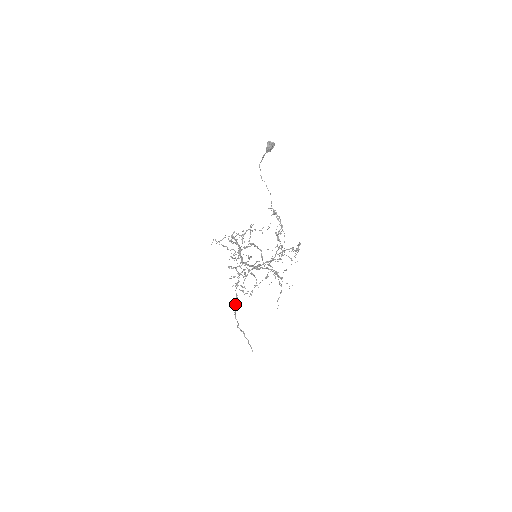
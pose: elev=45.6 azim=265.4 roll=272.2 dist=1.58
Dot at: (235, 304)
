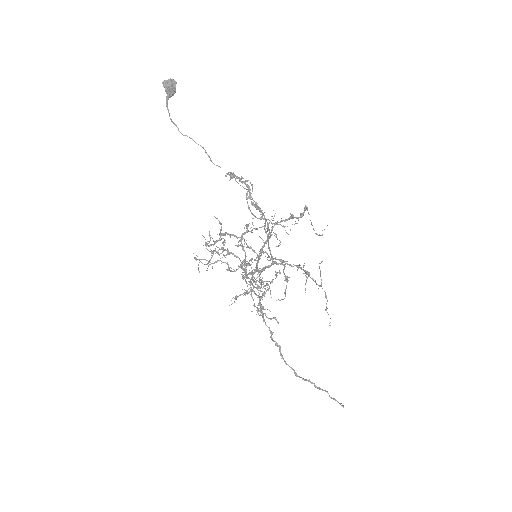
Dot at: (275, 343)
